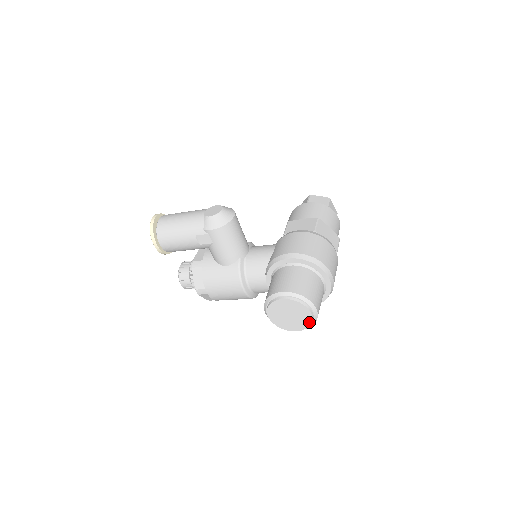
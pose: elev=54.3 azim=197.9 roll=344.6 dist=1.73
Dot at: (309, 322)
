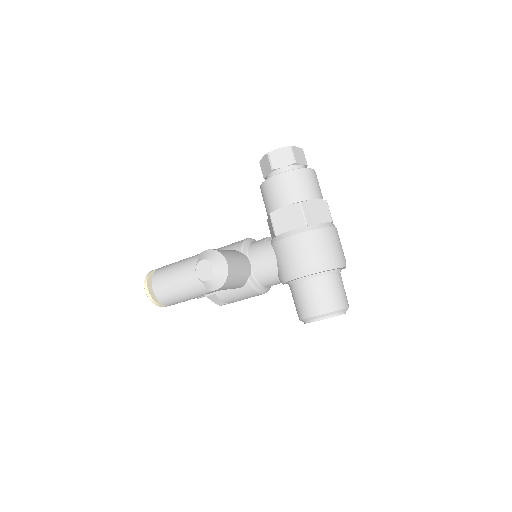
Dot at: occluded
